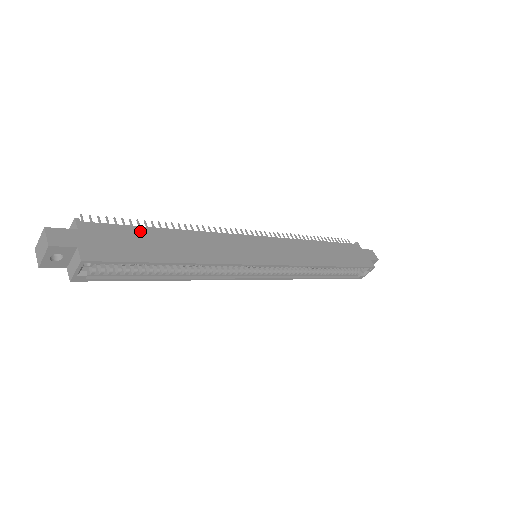
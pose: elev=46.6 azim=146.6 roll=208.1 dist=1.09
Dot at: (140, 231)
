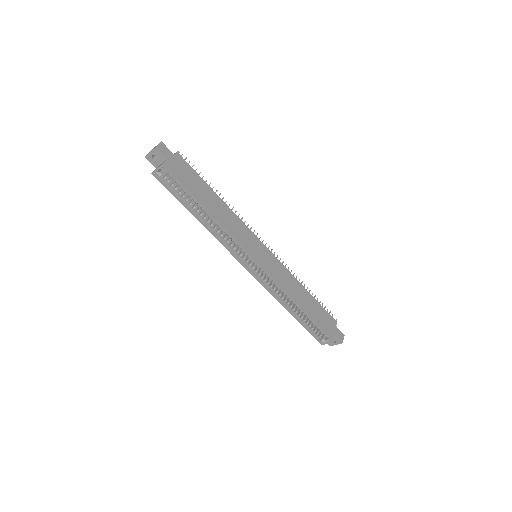
Dot at: (202, 182)
